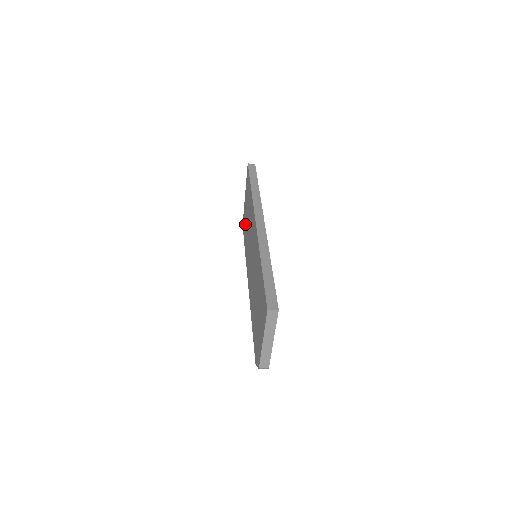
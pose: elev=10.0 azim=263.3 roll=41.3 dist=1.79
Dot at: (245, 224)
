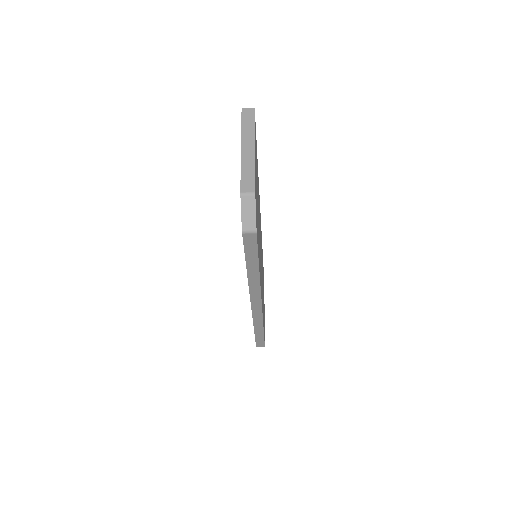
Dot at: occluded
